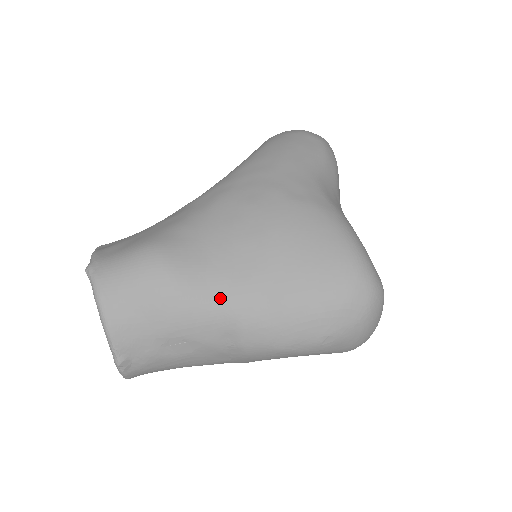
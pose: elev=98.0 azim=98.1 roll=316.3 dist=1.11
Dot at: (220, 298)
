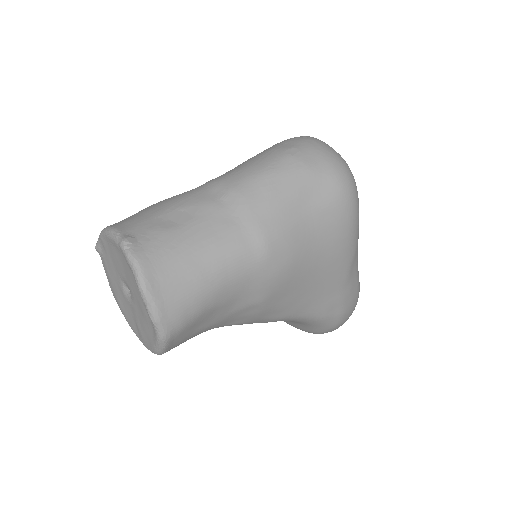
Dot at: occluded
